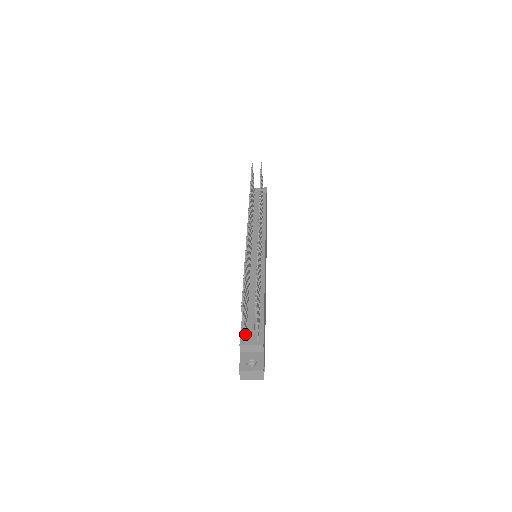
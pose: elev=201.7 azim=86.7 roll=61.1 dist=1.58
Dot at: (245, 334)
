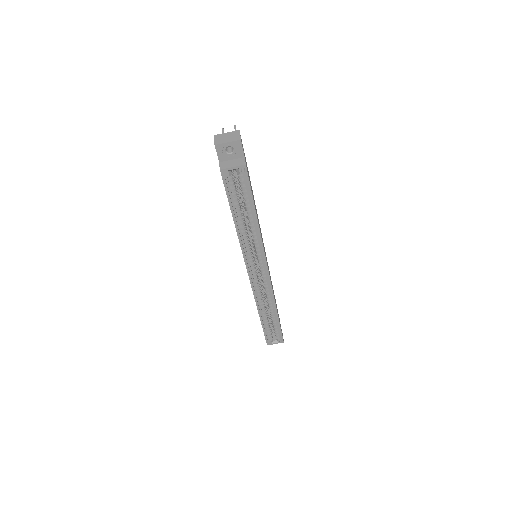
Dot at: occluded
